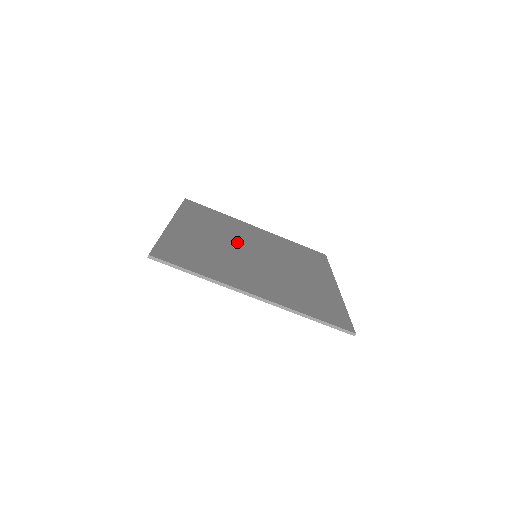
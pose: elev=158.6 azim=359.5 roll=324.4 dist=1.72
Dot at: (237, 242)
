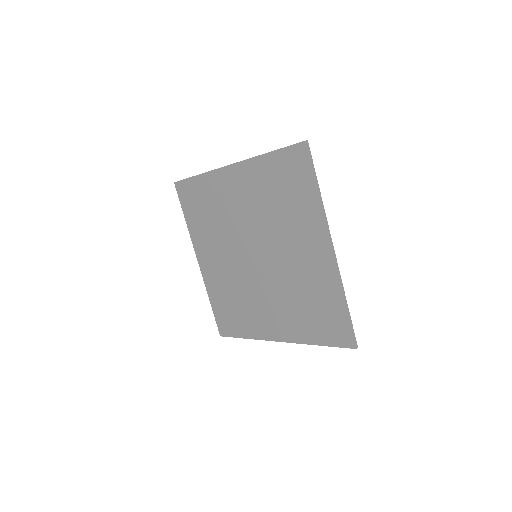
Dot at: (242, 236)
